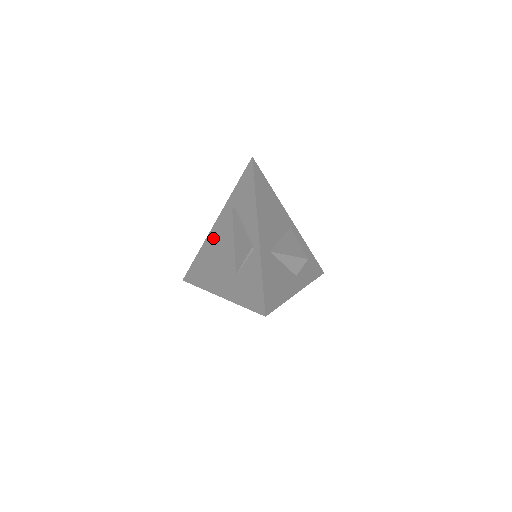
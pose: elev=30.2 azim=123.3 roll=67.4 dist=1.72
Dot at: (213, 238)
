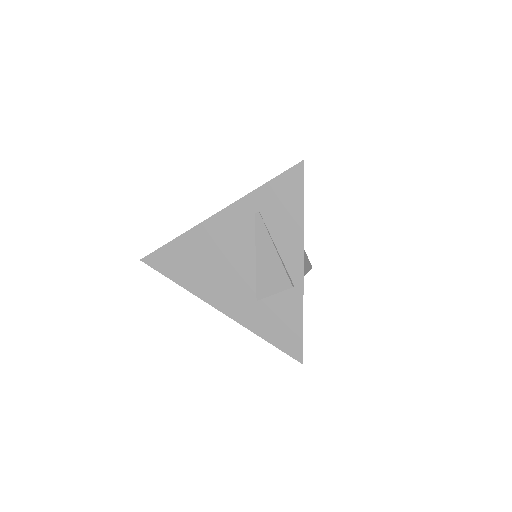
Dot at: (212, 234)
